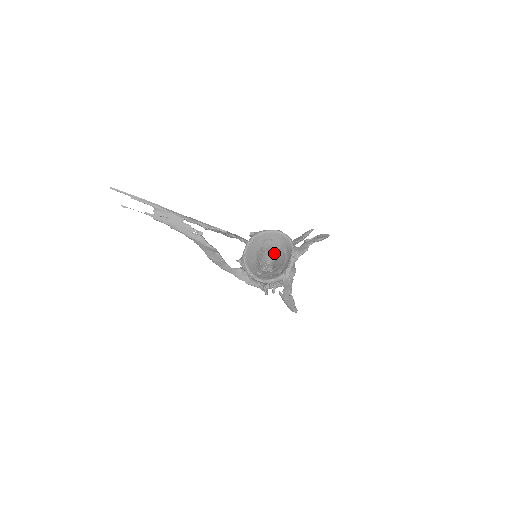
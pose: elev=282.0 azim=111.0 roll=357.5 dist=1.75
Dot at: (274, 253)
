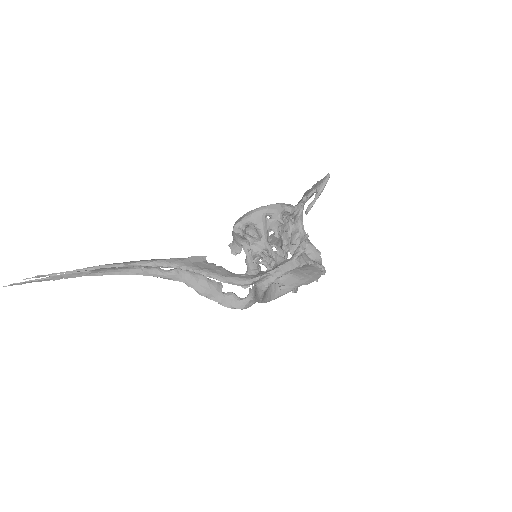
Dot at: occluded
